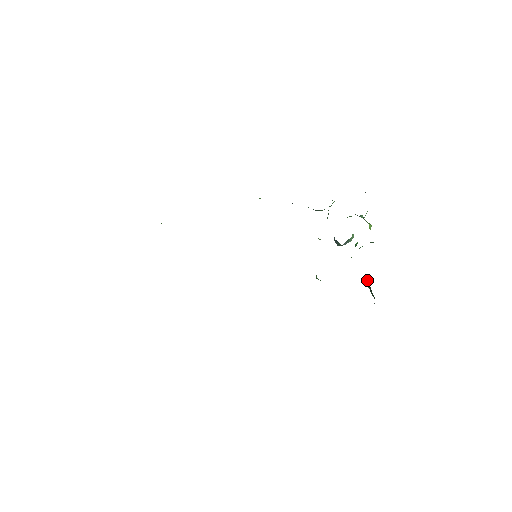
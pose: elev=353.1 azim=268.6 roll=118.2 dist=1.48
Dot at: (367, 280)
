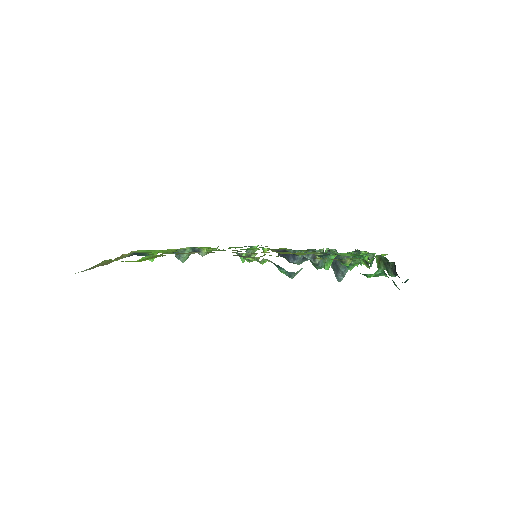
Dot at: (379, 260)
